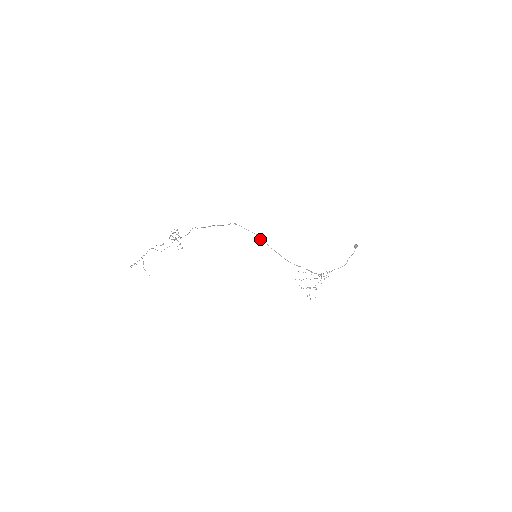
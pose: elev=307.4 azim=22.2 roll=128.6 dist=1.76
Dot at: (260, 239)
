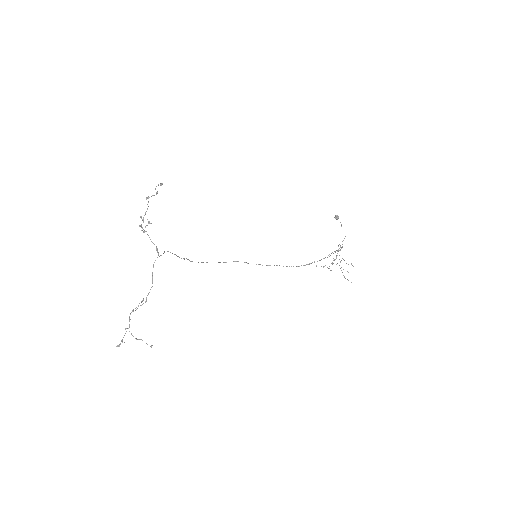
Dot at: occluded
